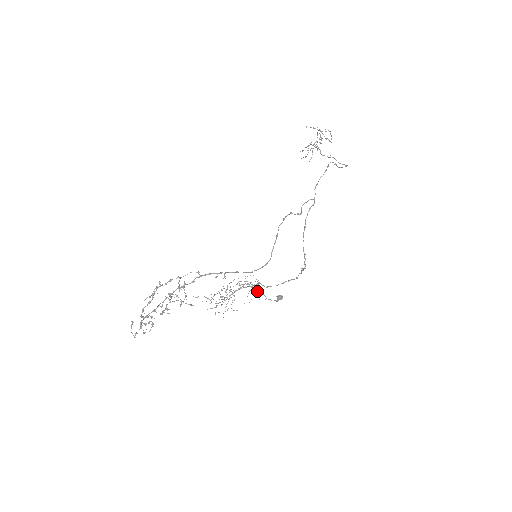
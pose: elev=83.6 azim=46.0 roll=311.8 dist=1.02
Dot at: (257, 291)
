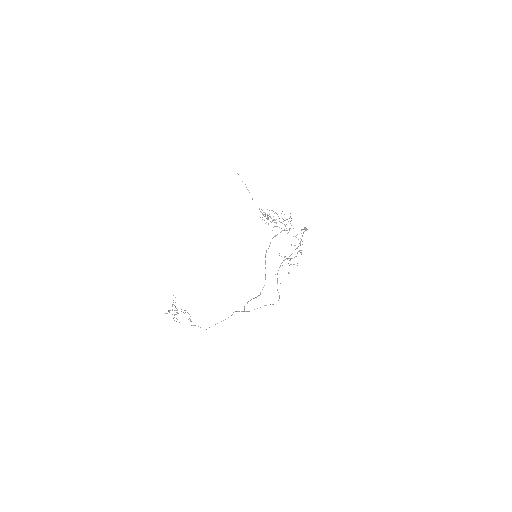
Dot at: occluded
